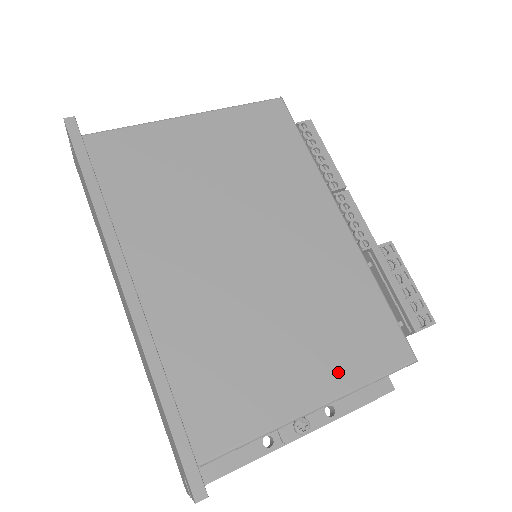
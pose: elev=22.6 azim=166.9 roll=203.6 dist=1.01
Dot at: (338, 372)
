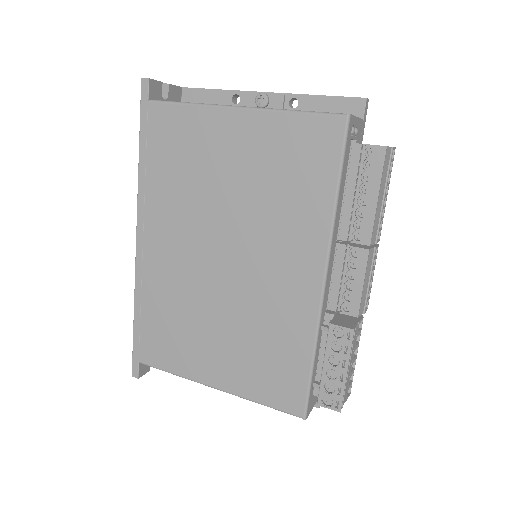
Dot at: (240, 381)
